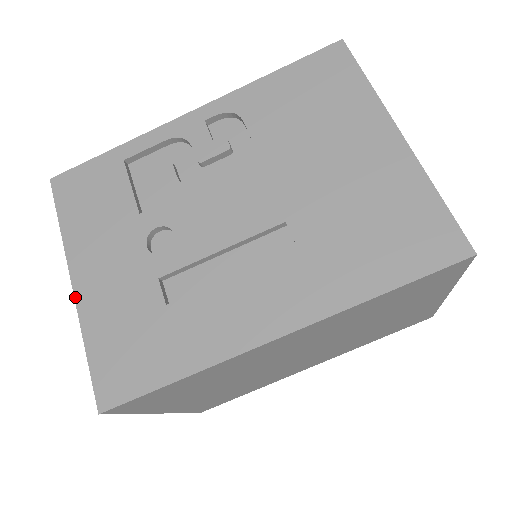
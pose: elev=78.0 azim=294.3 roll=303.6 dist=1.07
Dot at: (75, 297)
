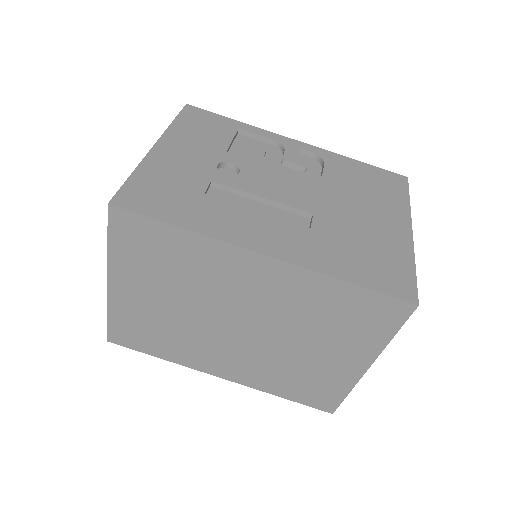
Dot at: (150, 151)
